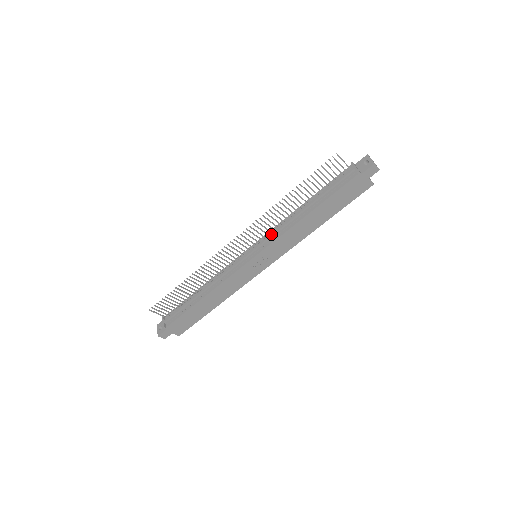
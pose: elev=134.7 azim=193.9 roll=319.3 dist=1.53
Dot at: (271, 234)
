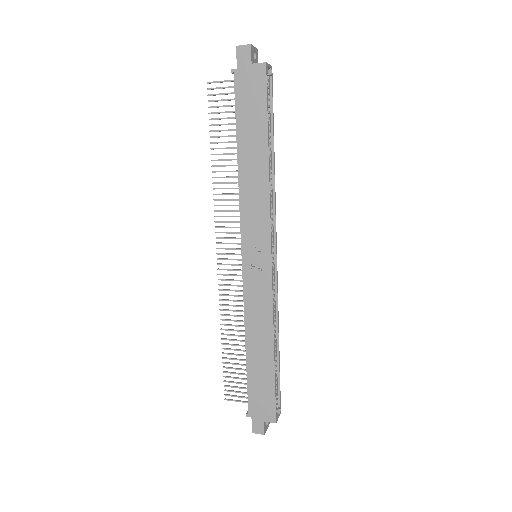
Dot at: occluded
